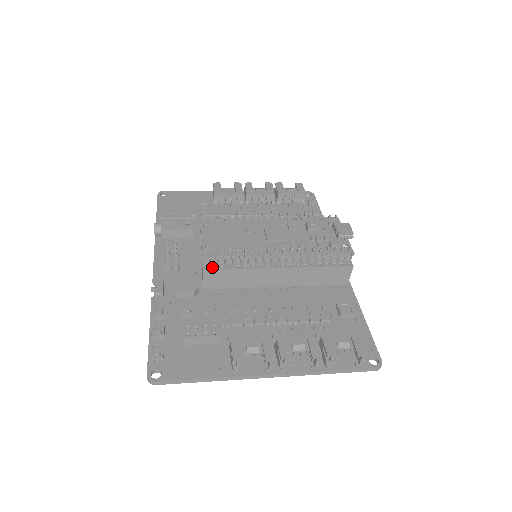
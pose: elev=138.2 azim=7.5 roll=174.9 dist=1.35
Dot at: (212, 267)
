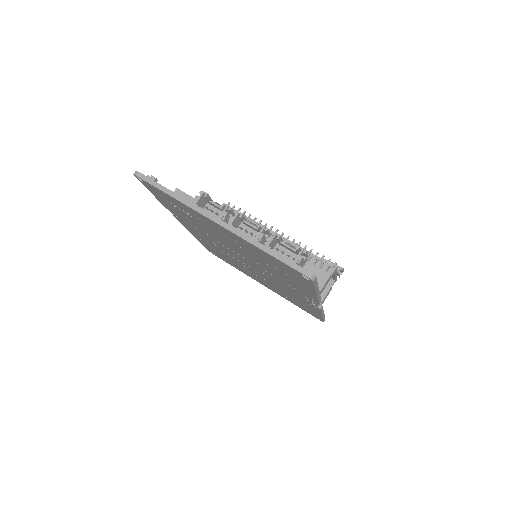
Dot at: occluded
